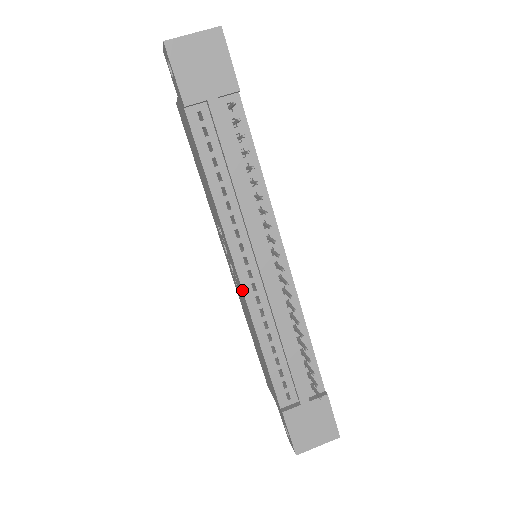
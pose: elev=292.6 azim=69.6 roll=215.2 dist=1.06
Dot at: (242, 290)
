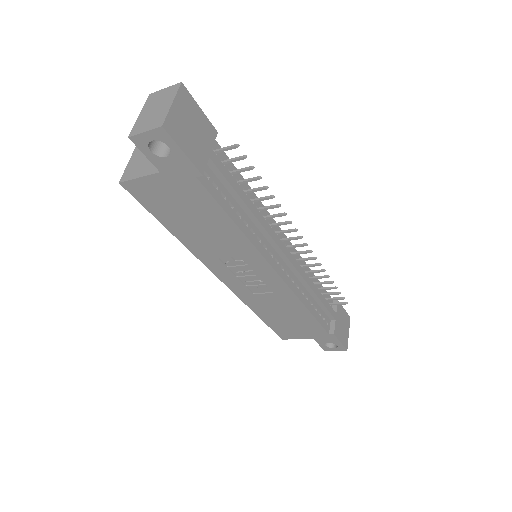
Dot at: (285, 283)
